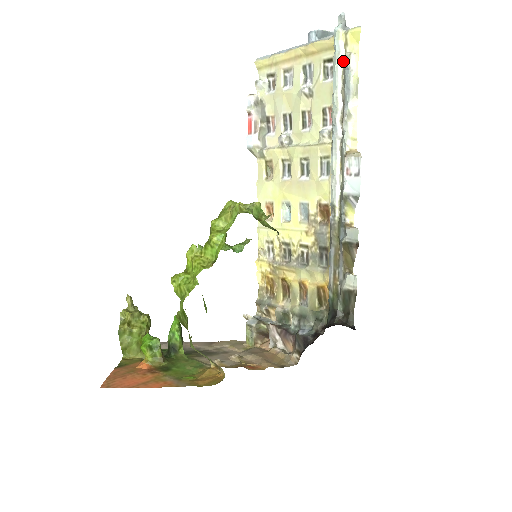
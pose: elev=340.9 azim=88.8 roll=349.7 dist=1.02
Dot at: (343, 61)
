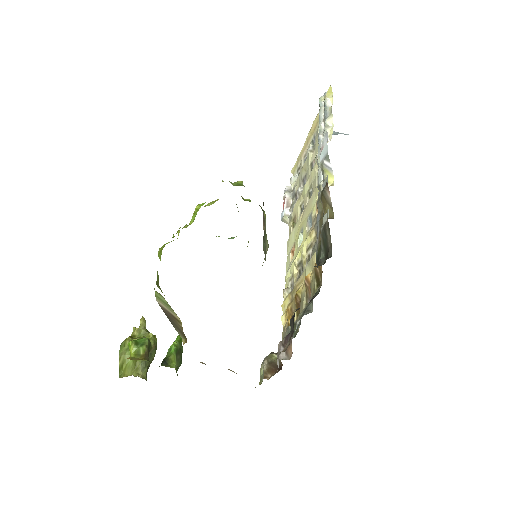
Dot at: occluded
